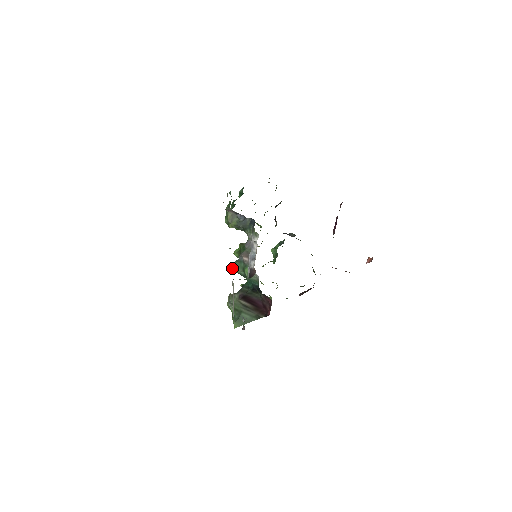
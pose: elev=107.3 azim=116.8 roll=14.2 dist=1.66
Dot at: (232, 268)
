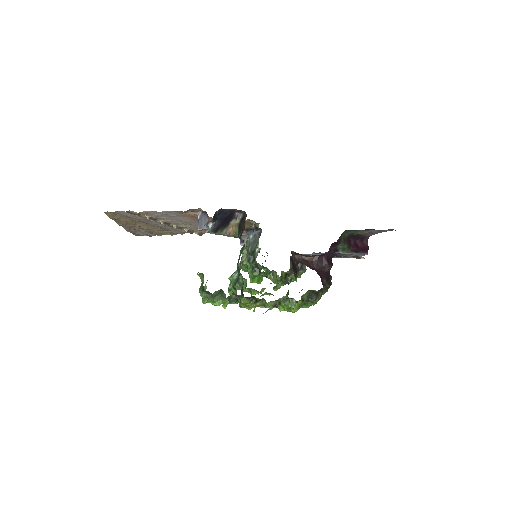
Dot at: occluded
